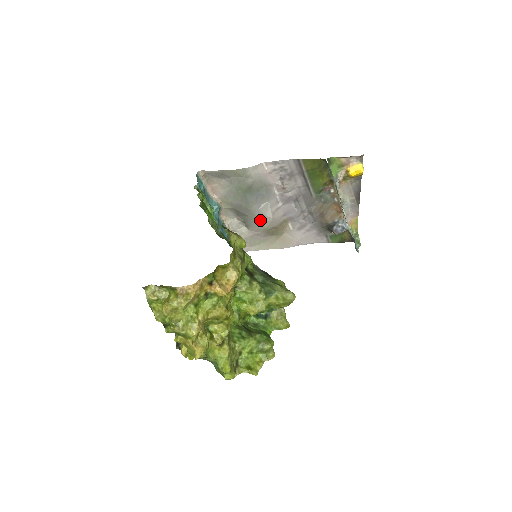
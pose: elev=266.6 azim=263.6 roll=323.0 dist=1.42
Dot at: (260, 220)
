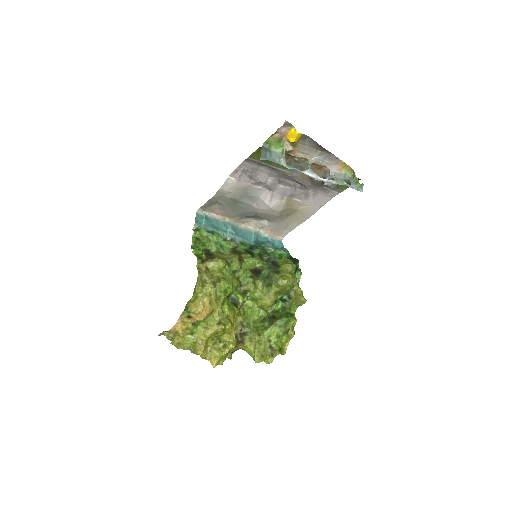
Dot at: (266, 214)
